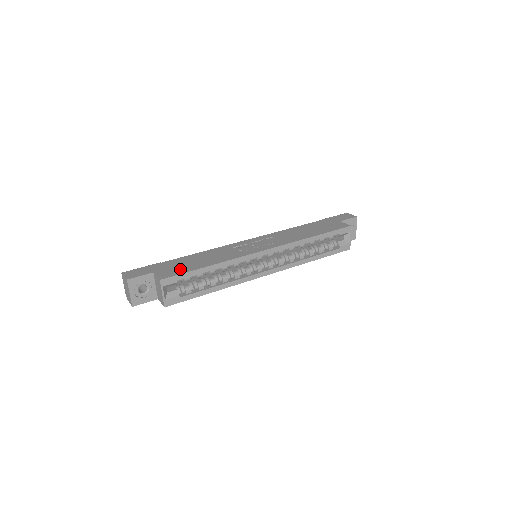
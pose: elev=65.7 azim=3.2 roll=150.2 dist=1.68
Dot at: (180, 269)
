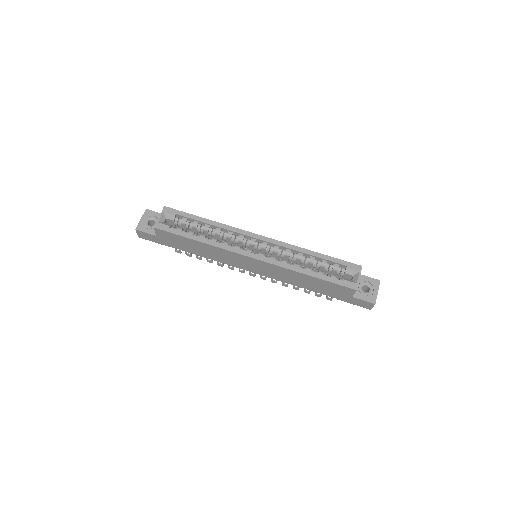
Dot at: occluded
